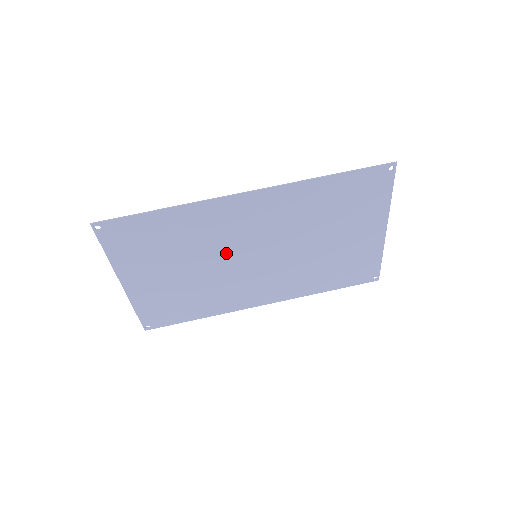
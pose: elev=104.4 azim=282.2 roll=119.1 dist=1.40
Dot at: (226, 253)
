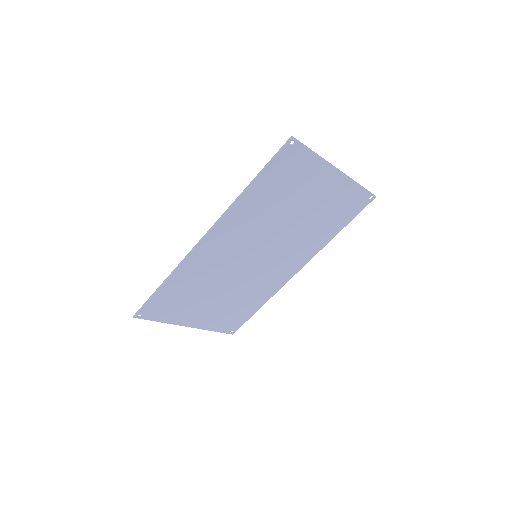
Dot at: (233, 270)
